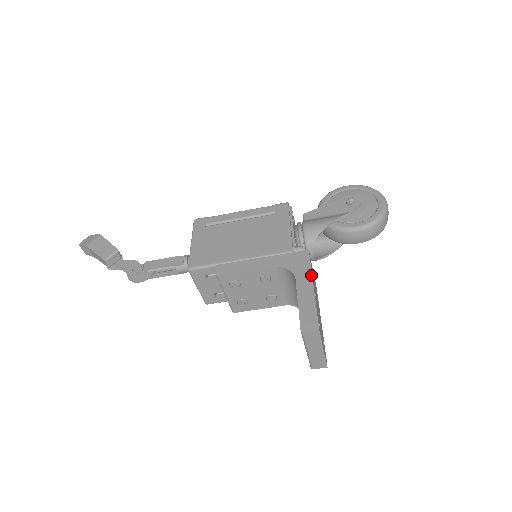
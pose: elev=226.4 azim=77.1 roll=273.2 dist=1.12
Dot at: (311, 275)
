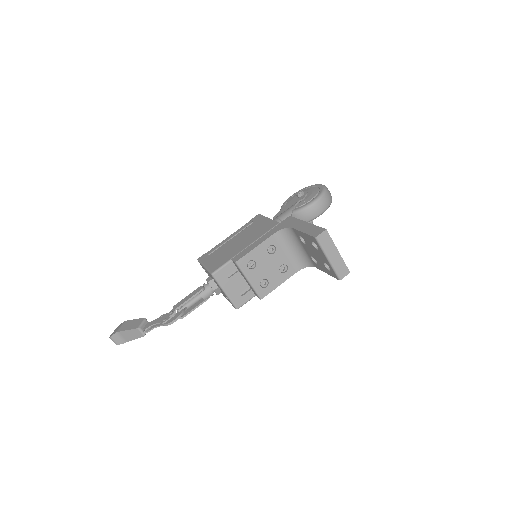
Dot at: (300, 220)
